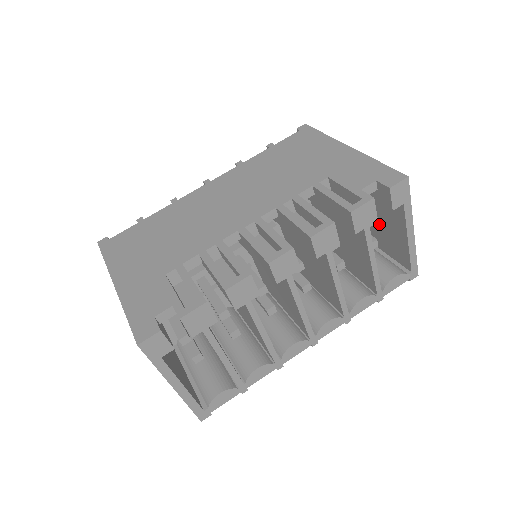
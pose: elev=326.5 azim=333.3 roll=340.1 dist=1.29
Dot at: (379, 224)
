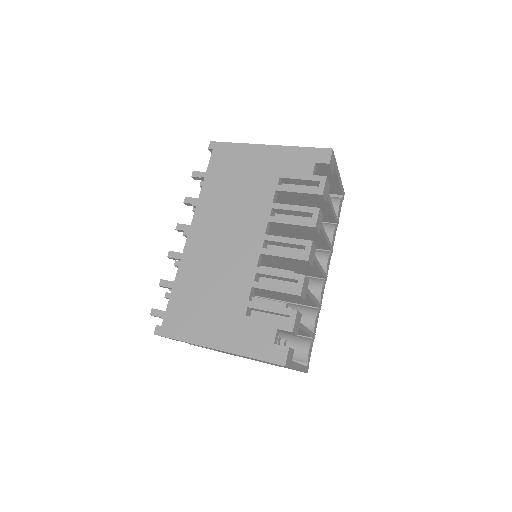
Dot at: occluded
